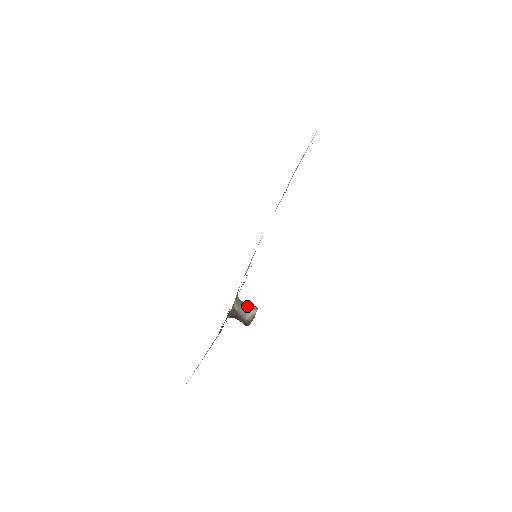
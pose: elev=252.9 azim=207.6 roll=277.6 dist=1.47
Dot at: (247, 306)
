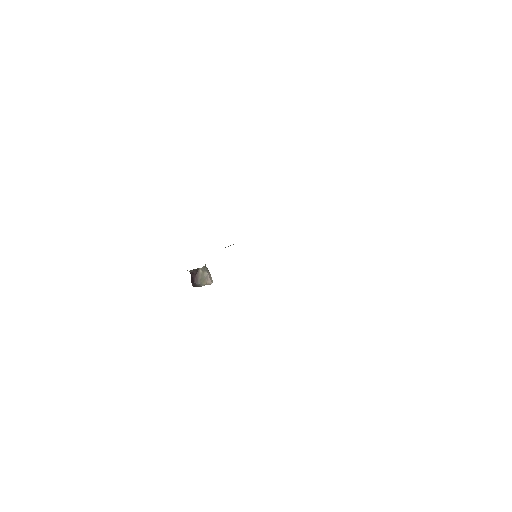
Dot at: (209, 275)
